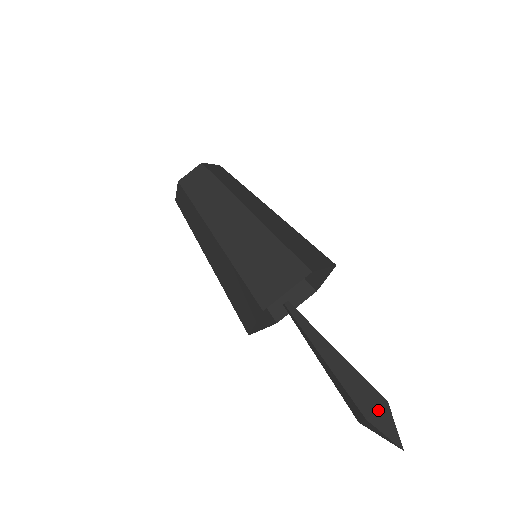
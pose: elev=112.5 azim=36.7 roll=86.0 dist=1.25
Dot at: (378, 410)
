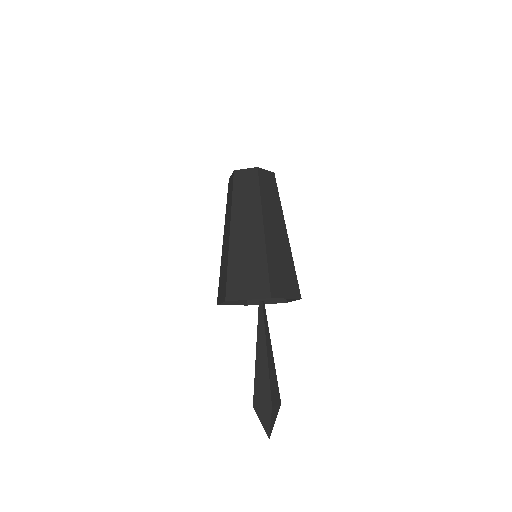
Dot at: (277, 405)
